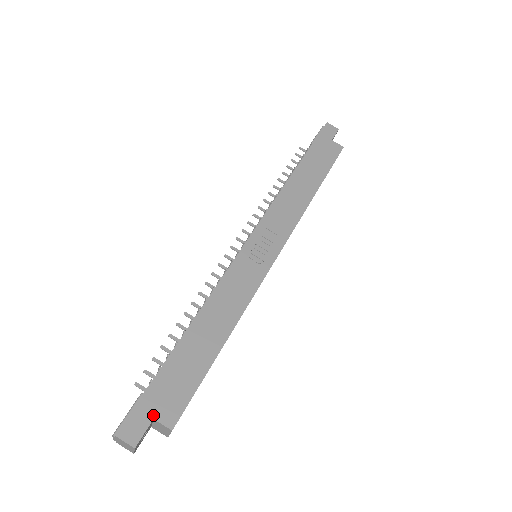
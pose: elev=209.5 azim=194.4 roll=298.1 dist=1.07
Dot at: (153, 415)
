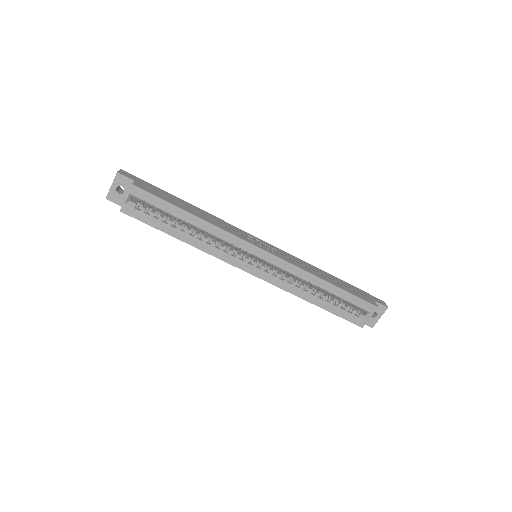
Dot at: (137, 181)
